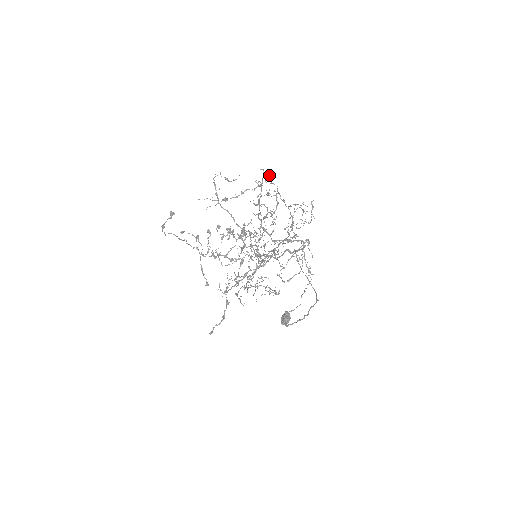
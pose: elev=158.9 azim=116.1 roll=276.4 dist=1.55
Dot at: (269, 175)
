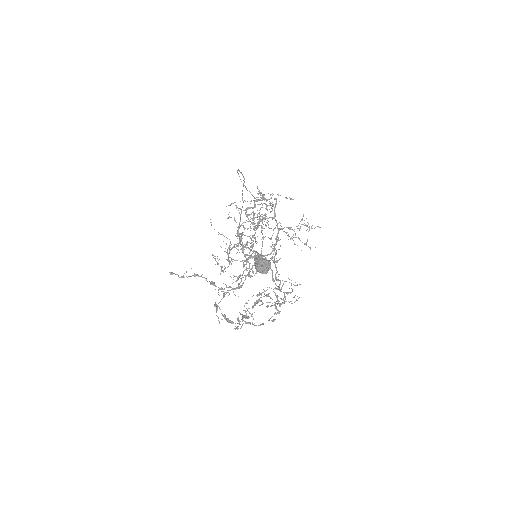
Dot at: occluded
